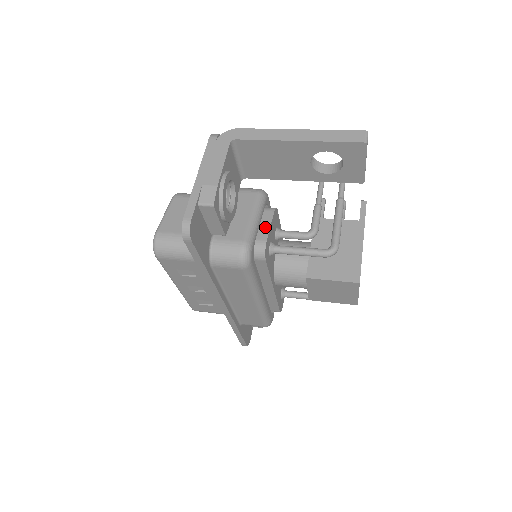
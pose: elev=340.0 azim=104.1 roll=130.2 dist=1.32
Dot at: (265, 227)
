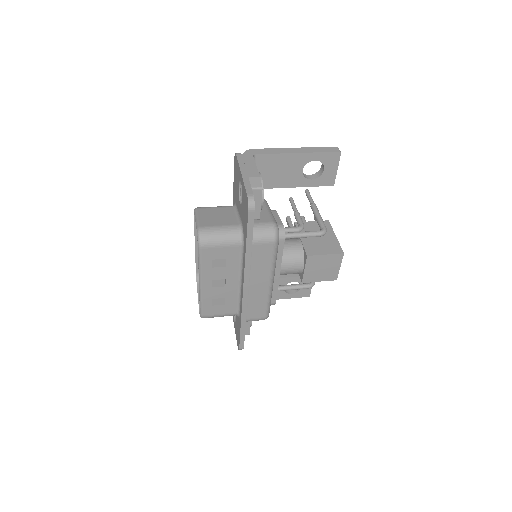
Dot at: (277, 219)
